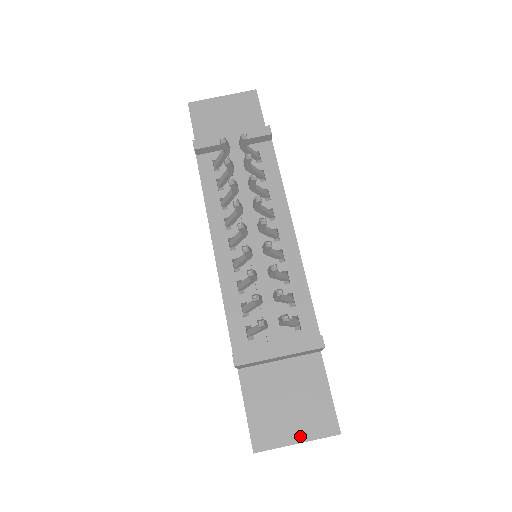
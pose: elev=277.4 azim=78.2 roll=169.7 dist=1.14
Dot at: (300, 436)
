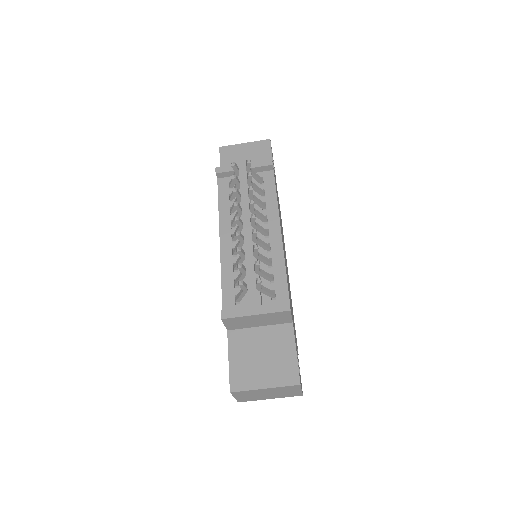
Dot at: (268, 383)
